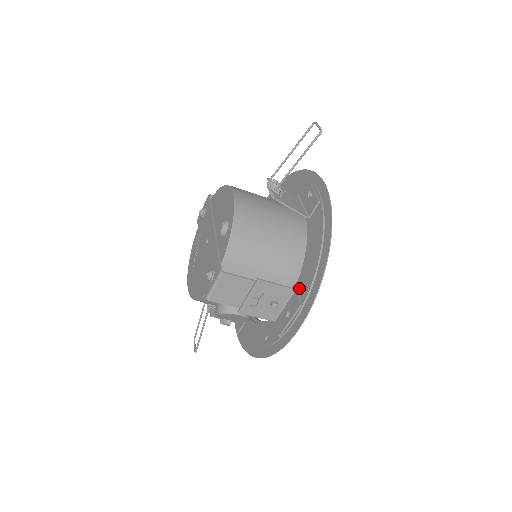
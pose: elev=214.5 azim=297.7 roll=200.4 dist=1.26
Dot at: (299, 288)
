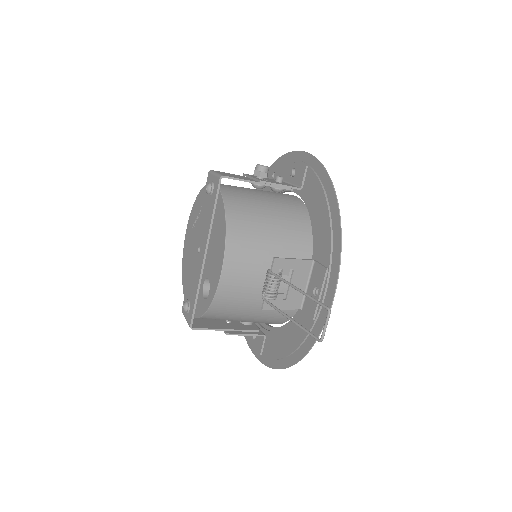
Dot at: (267, 339)
